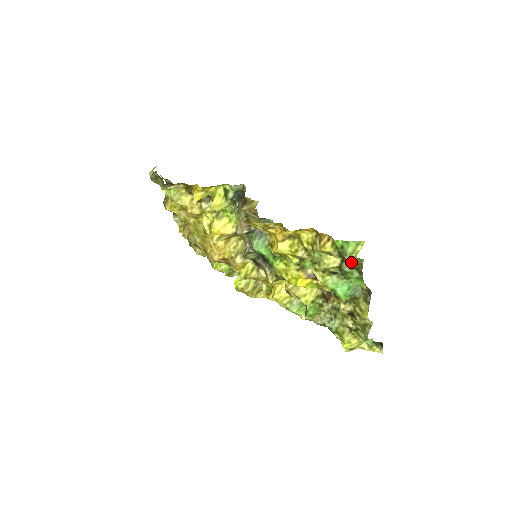
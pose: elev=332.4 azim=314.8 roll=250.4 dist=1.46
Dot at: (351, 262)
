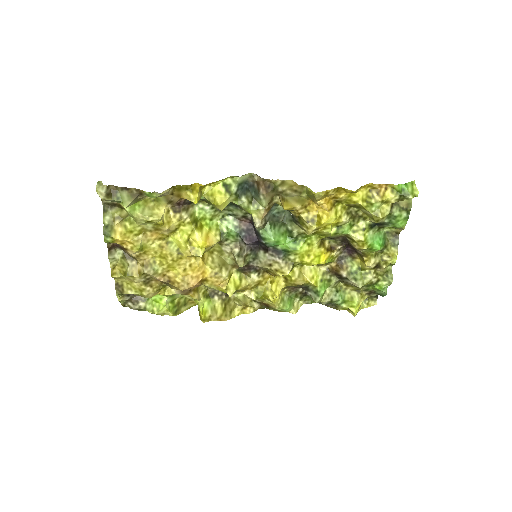
Dot at: (399, 205)
